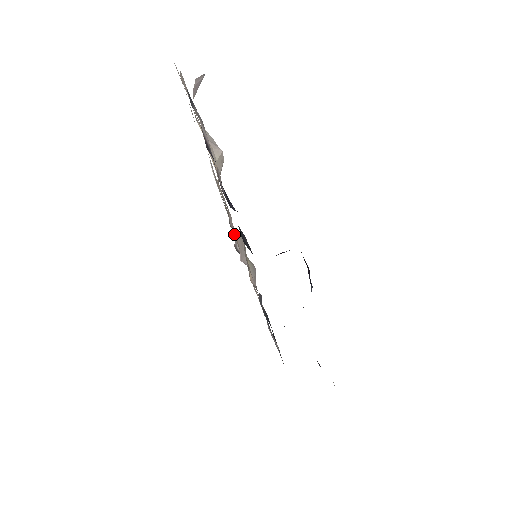
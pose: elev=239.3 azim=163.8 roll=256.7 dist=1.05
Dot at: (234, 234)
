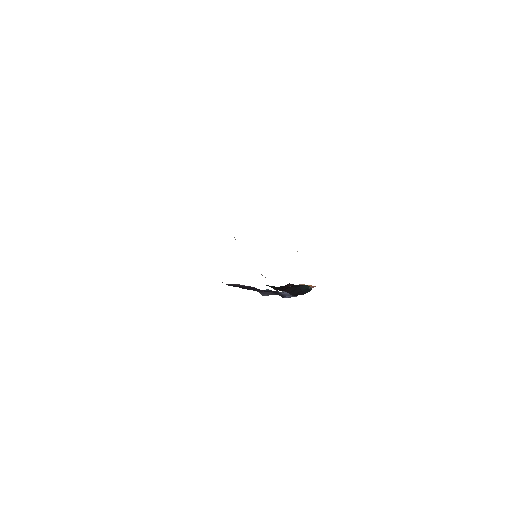
Dot at: occluded
